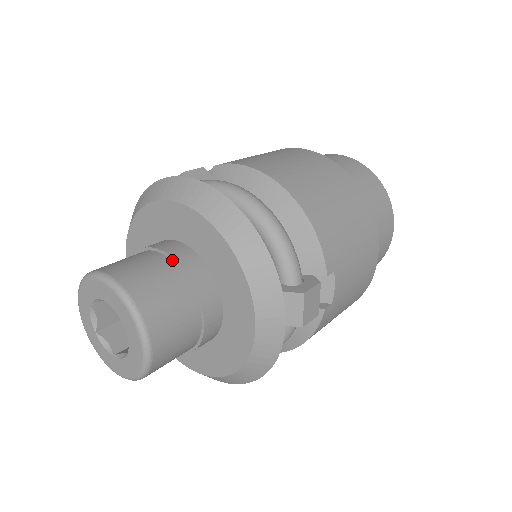
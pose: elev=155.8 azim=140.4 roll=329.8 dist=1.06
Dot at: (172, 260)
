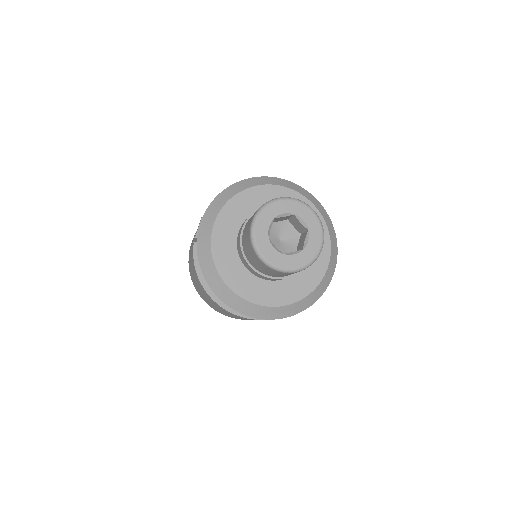
Dot at: occluded
